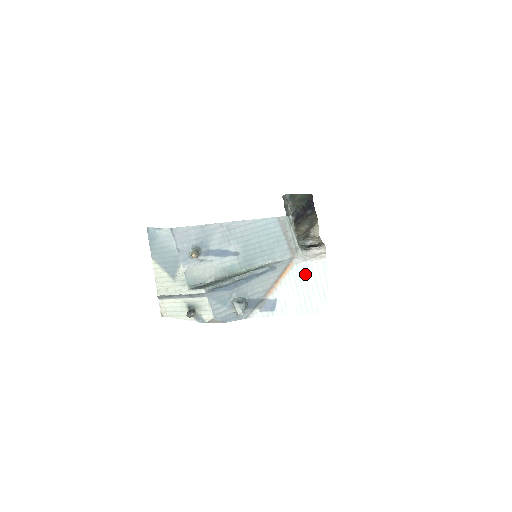
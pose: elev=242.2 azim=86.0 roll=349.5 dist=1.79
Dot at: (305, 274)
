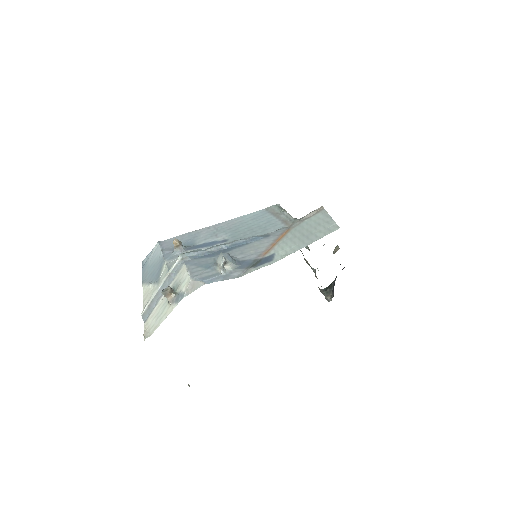
Dot at: (304, 227)
